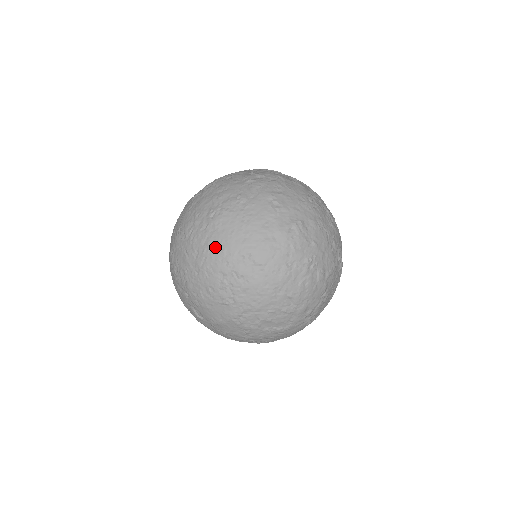
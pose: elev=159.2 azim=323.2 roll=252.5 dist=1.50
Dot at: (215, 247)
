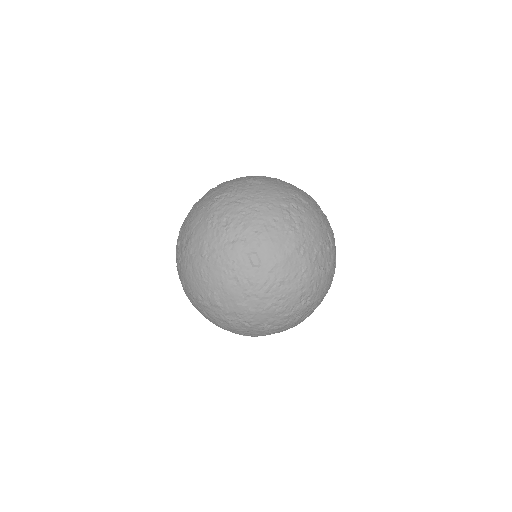
Dot at: (268, 190)
